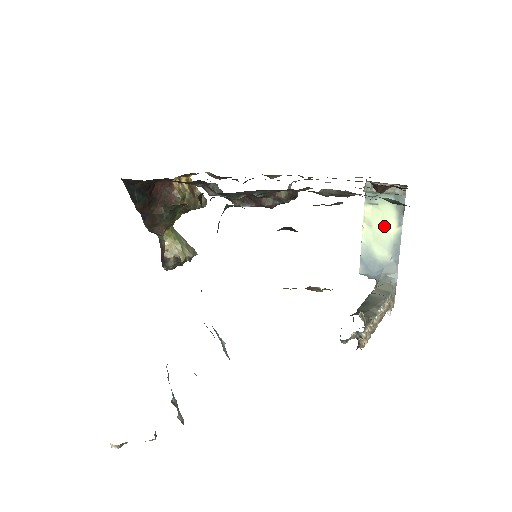
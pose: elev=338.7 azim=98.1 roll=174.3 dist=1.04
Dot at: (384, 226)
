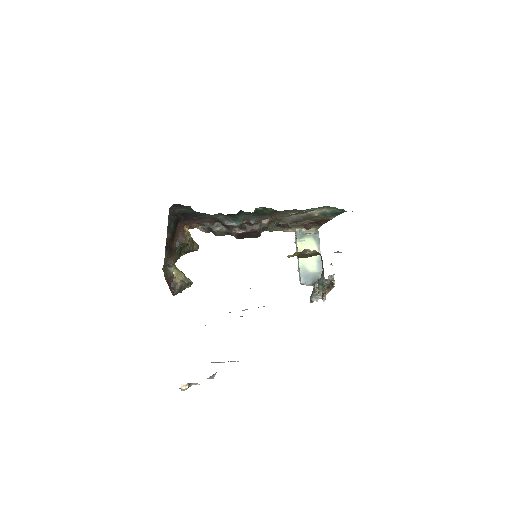
Dot at: occluded
